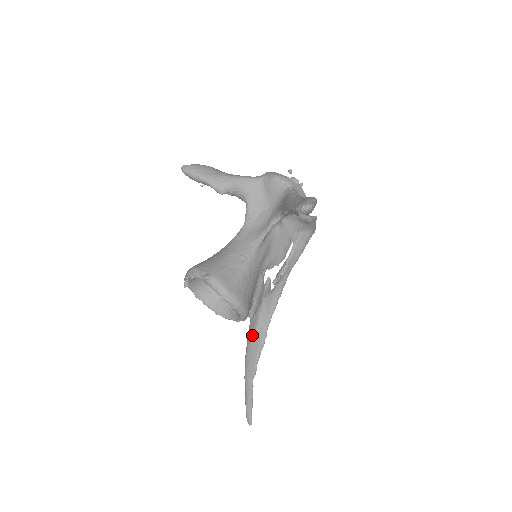
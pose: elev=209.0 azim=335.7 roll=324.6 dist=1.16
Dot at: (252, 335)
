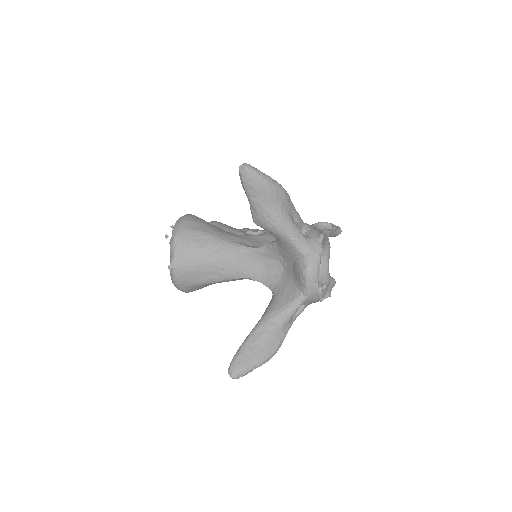
Dot at: occluded
